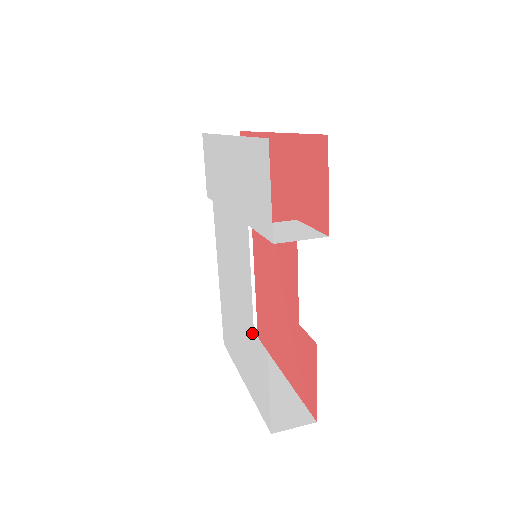
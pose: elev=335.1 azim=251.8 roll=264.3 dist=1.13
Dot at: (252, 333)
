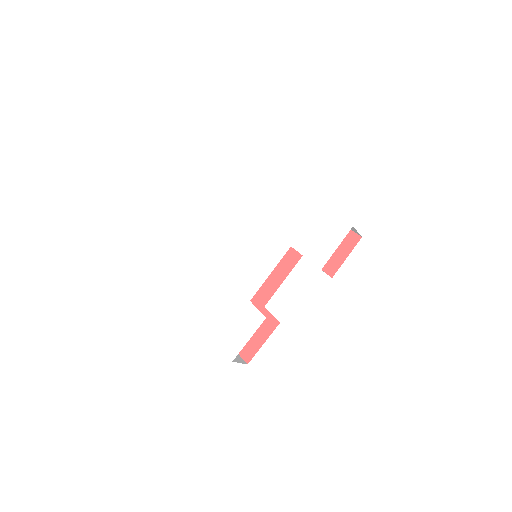
Dot at: (247, 300)
